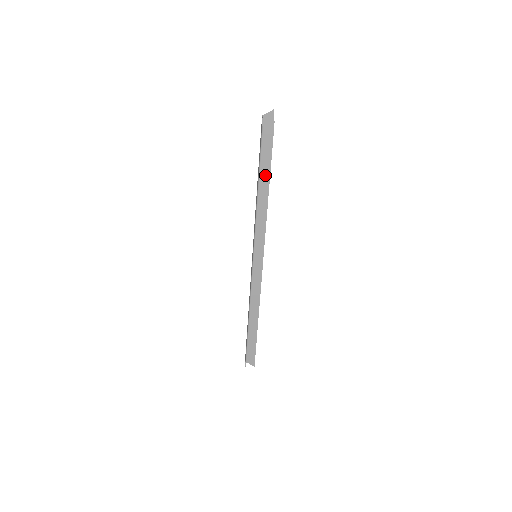
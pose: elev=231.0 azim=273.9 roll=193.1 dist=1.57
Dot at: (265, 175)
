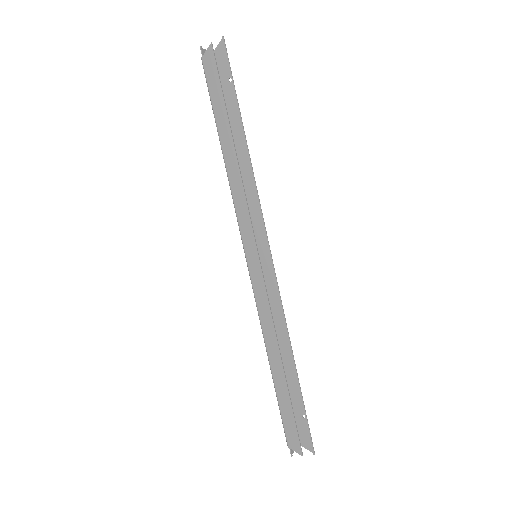
Dot at: (223, 123)
